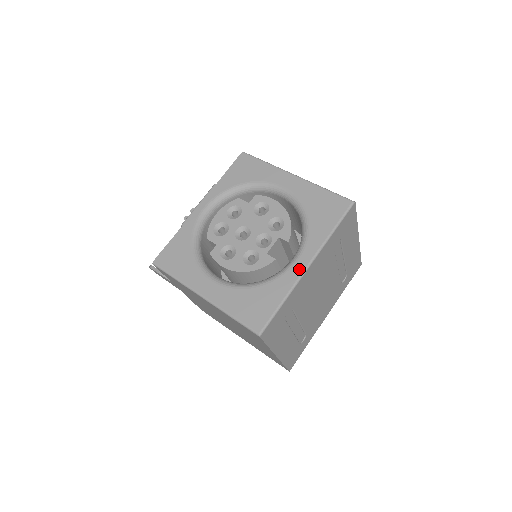
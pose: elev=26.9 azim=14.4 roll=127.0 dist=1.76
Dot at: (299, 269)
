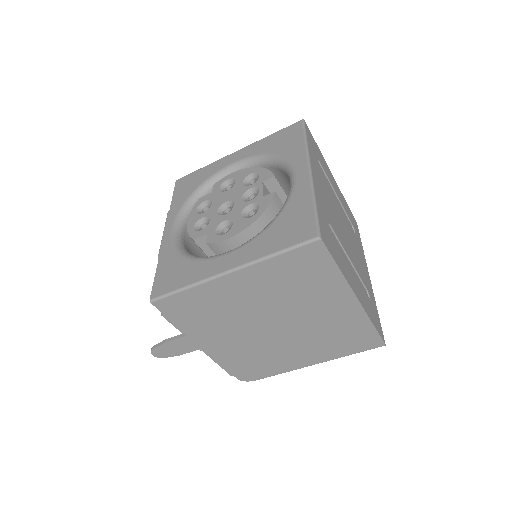
Dot at: (304, 177)
